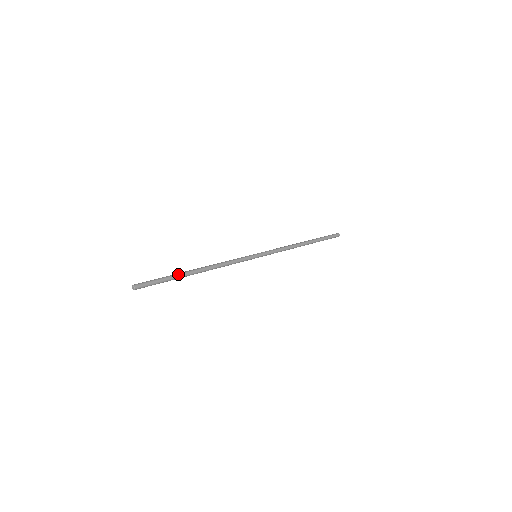
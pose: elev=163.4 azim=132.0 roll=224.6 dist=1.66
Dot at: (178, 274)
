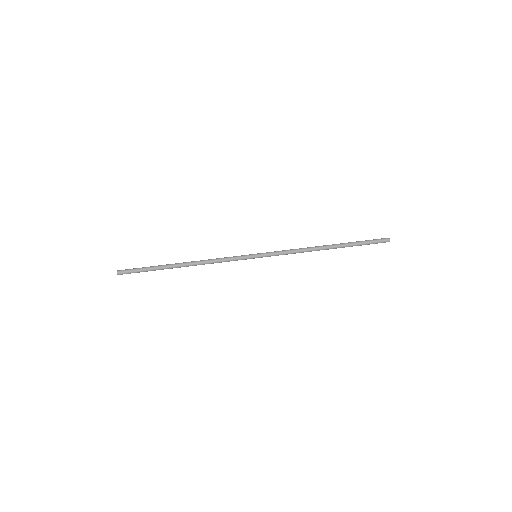
Dot at: (161, 267)
